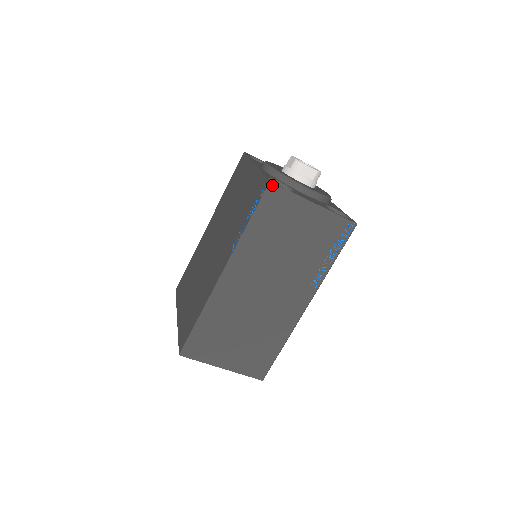
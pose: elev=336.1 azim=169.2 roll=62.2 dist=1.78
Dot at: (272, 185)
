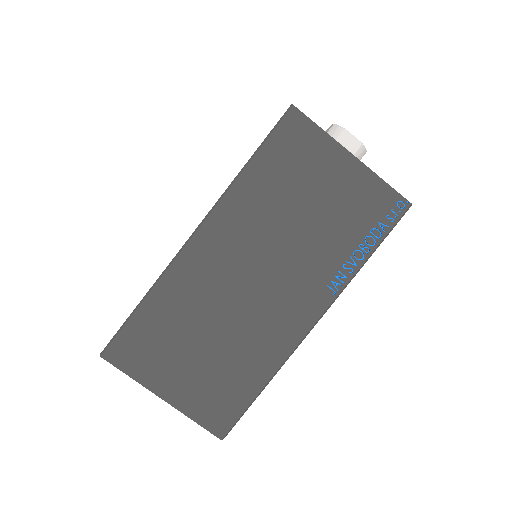
Dot at: (294, 110)
